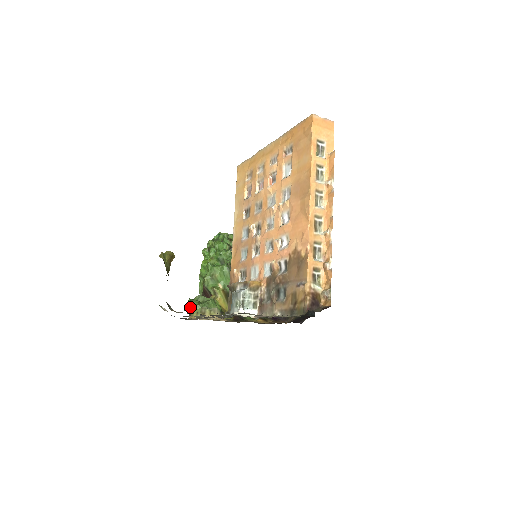
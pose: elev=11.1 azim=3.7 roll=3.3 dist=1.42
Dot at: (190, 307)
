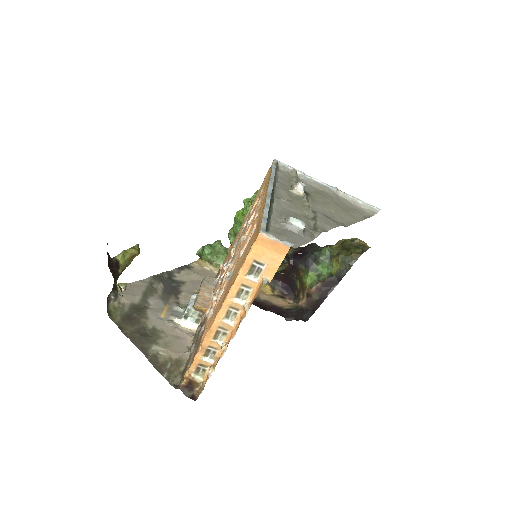
Dot at: (199, 254)
